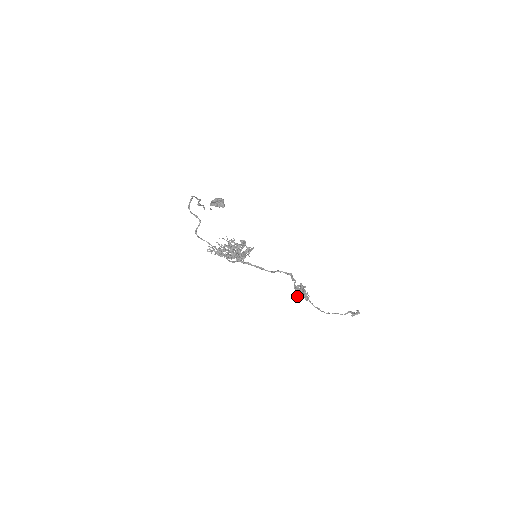
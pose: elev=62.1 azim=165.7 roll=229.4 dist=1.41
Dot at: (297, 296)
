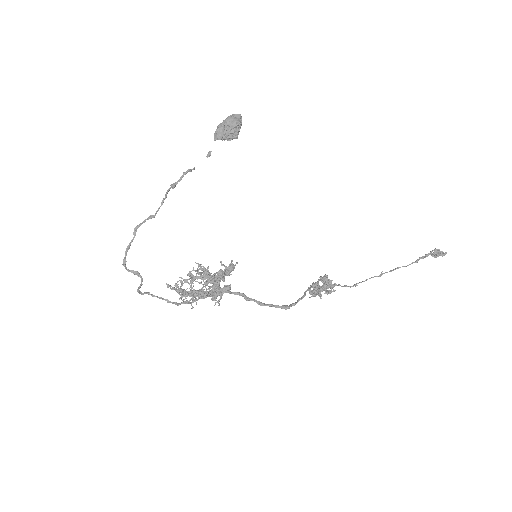
Dot at: occluded
